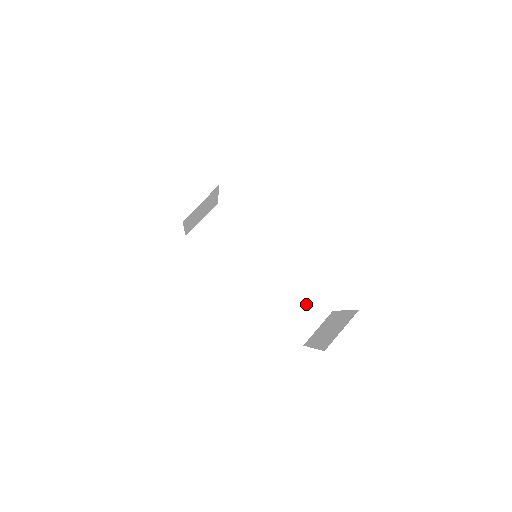
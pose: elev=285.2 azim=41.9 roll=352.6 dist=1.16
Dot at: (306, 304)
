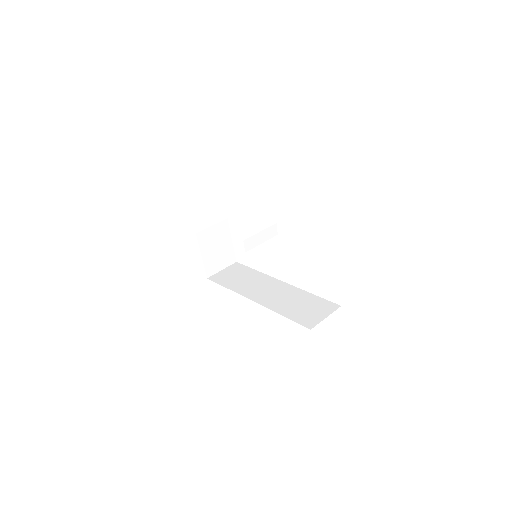
Dot at: (313, 304)
